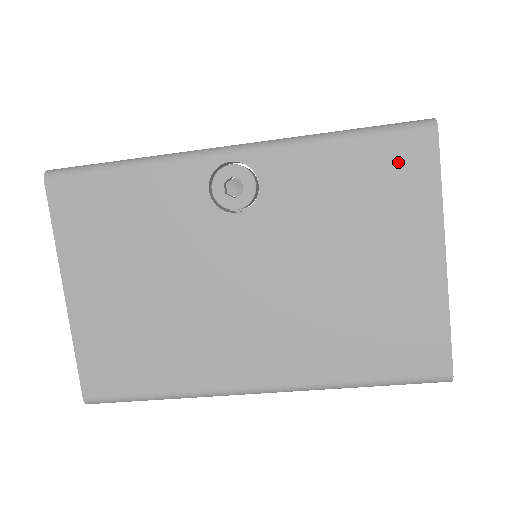
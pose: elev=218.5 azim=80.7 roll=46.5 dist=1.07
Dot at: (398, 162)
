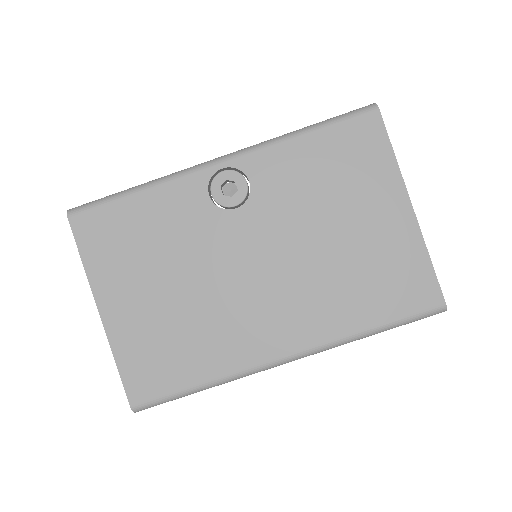
Dot at: (355, 141)
